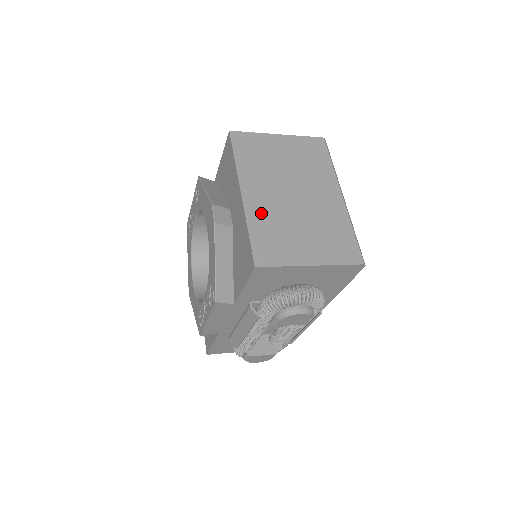
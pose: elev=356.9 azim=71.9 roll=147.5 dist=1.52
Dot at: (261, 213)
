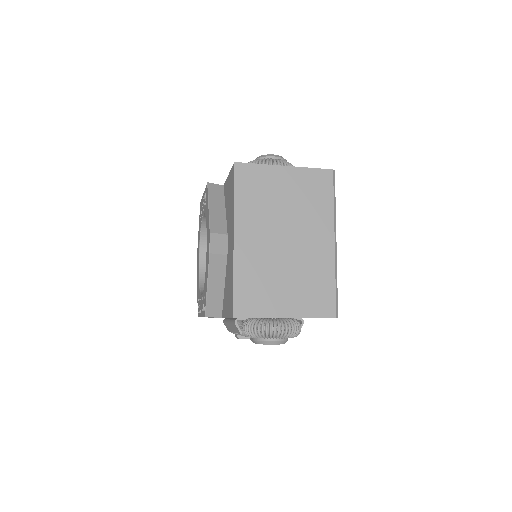
Dot at: (249, 261)
